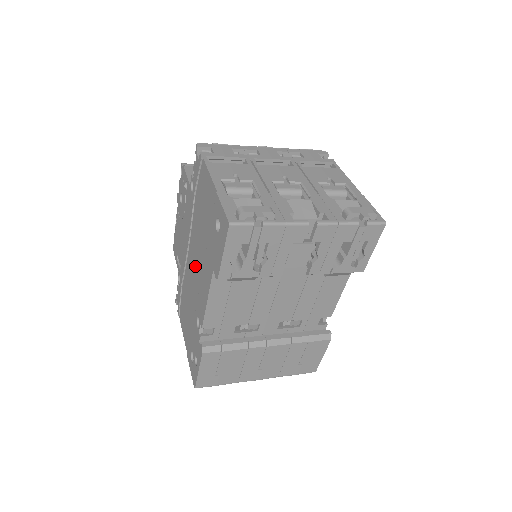
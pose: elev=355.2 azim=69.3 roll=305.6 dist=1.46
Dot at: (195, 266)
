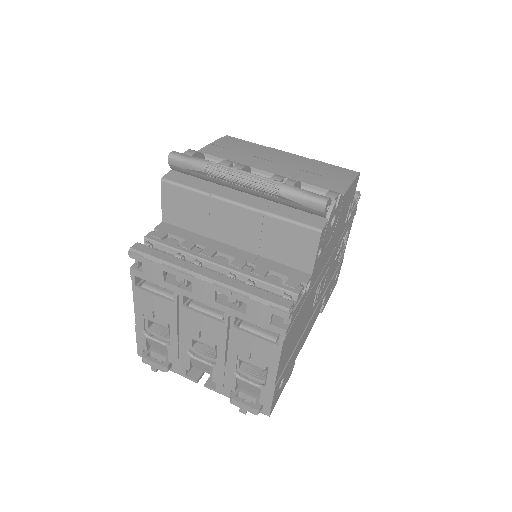
Dot at: occluded
